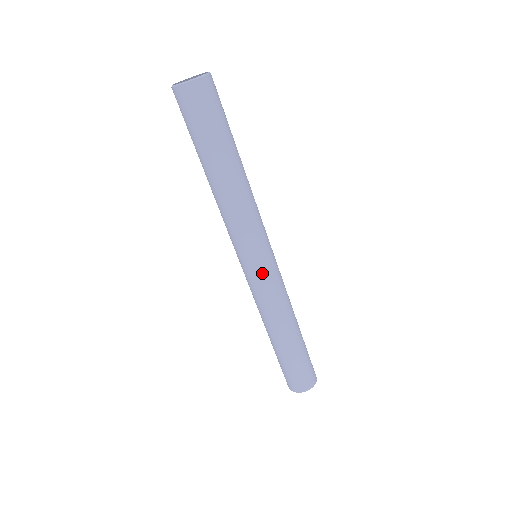
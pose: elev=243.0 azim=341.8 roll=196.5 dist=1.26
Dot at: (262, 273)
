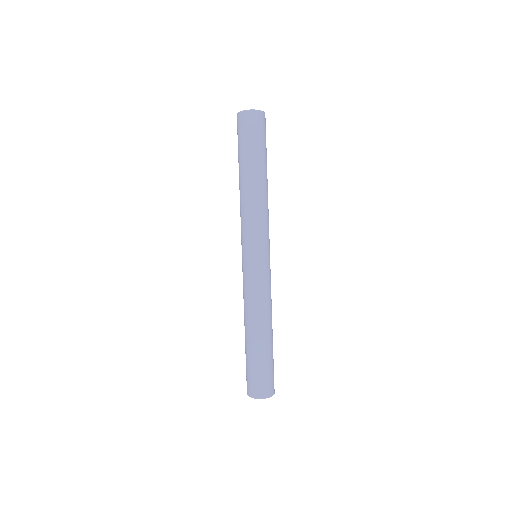
Dot at: (261, 266)
